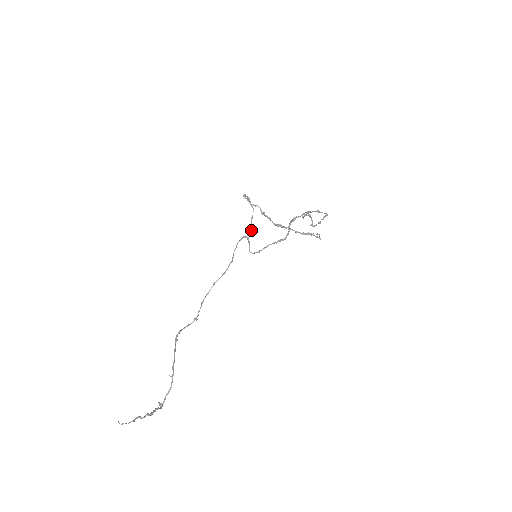
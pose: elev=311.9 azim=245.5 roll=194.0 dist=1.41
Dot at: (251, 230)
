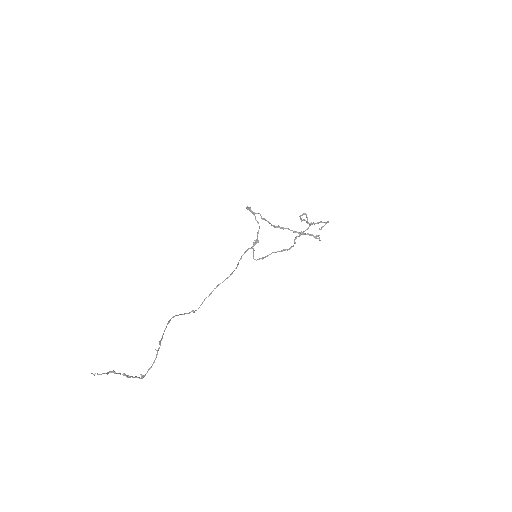
Dot at: (257, 242)
